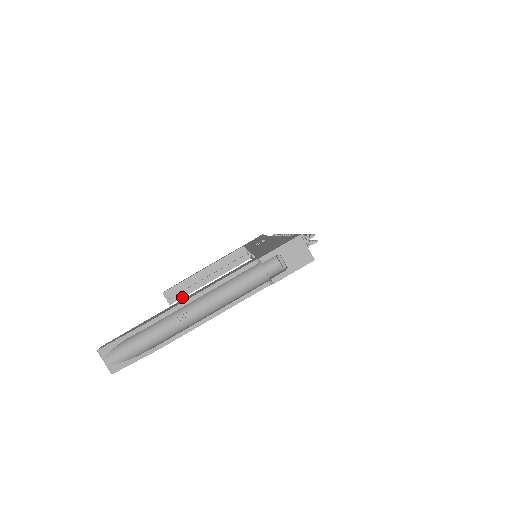
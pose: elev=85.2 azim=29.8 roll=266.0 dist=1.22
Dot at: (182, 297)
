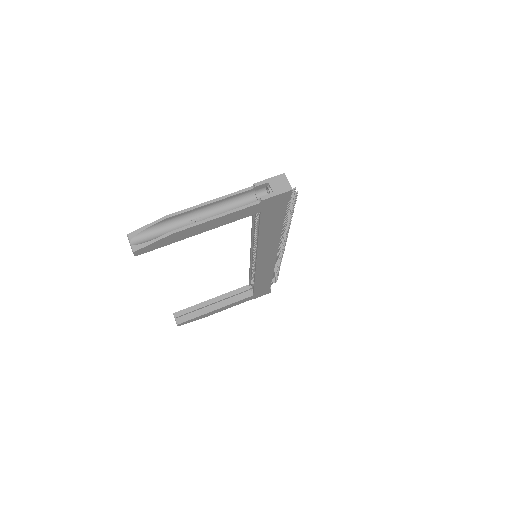
Dot at: (189, 319)
